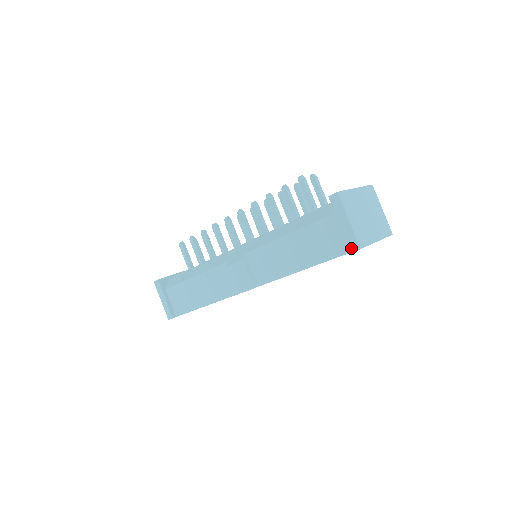
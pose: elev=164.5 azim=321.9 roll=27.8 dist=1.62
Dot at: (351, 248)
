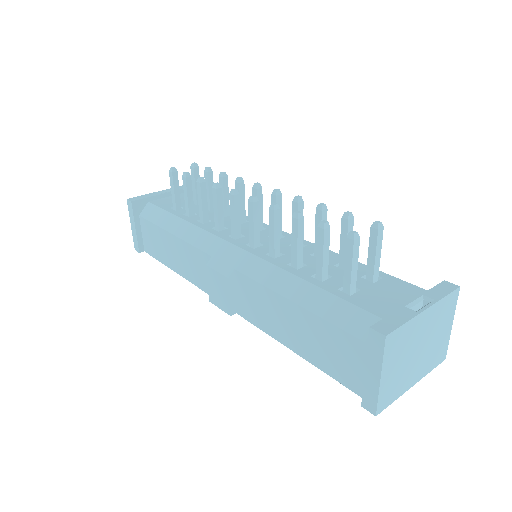
Dot at: (364, 403)
